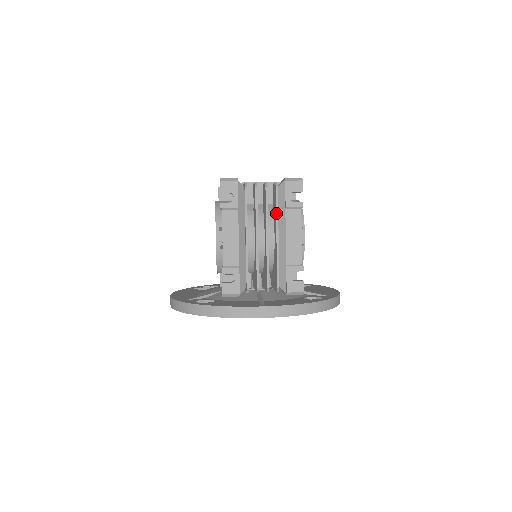
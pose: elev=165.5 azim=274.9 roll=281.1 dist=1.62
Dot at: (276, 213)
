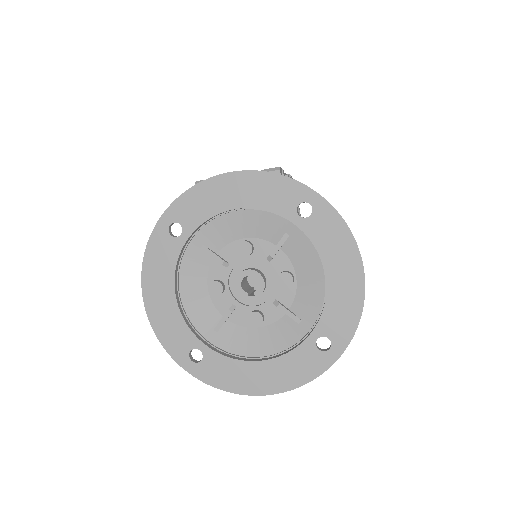
Dot at: occluded
